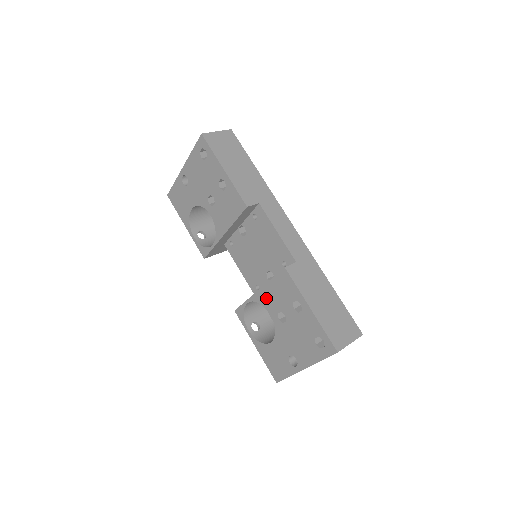
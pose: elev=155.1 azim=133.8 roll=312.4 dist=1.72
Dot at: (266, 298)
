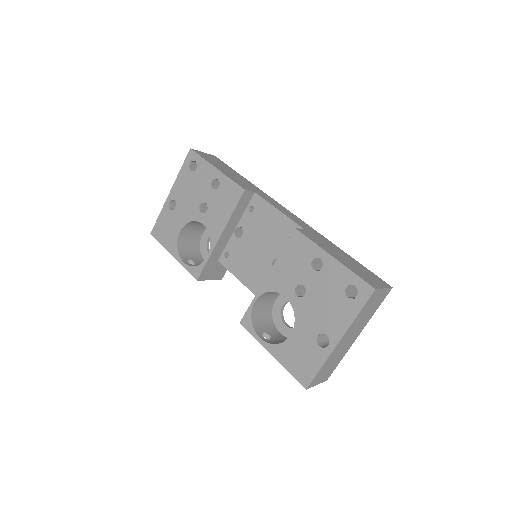
Dot at: (278, 279)
